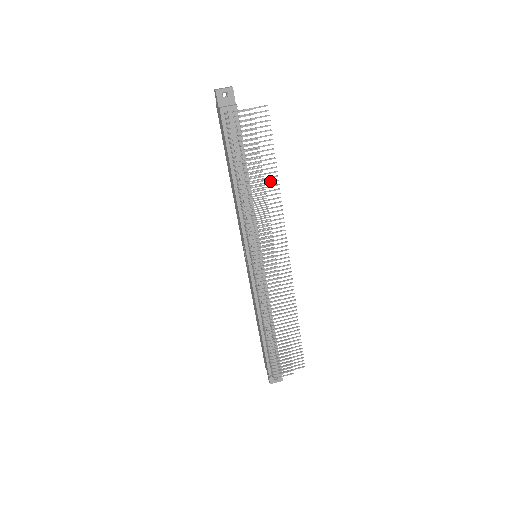
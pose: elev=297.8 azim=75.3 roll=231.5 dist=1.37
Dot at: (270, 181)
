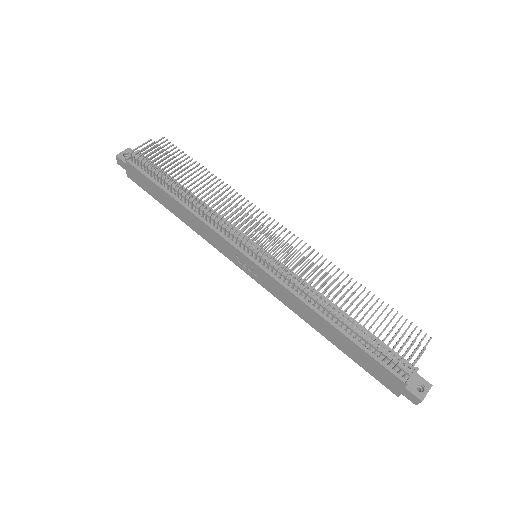
Dot at: (209, 181)
